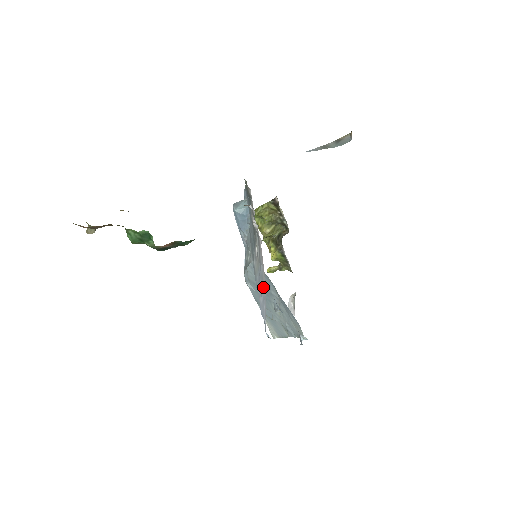
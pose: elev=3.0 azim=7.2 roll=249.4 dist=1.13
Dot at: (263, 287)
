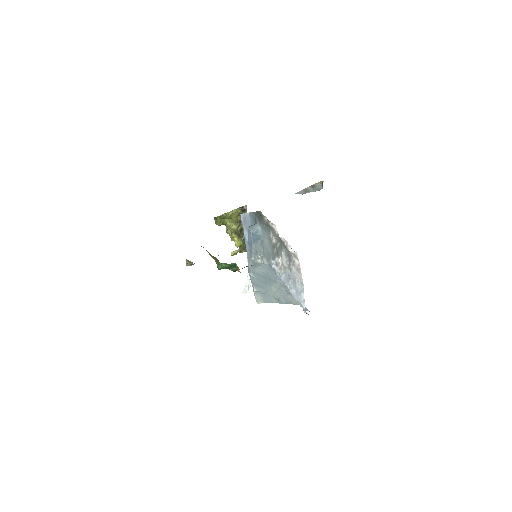
Dot at: (297, 285)
